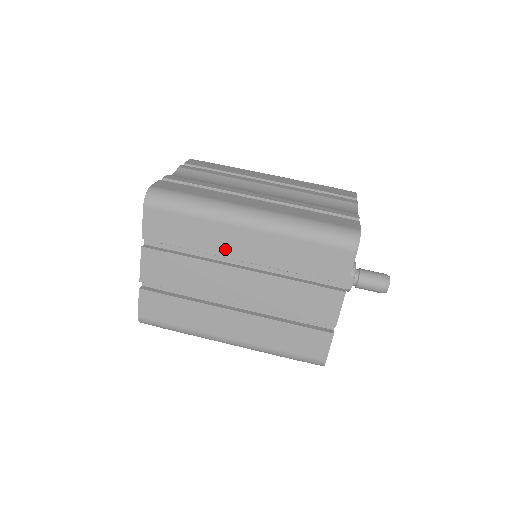
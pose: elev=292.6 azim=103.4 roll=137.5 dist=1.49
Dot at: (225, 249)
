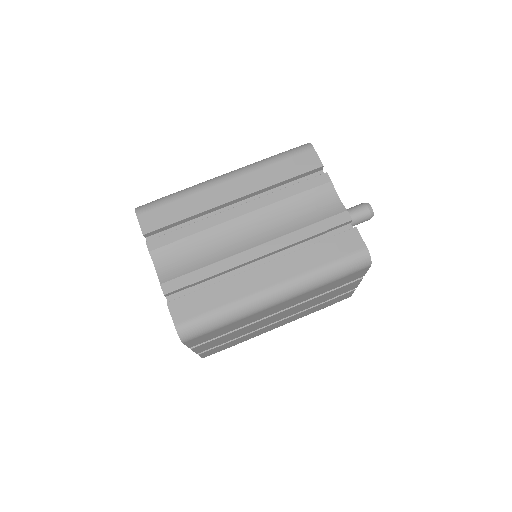
Dot at: (263, 316)
